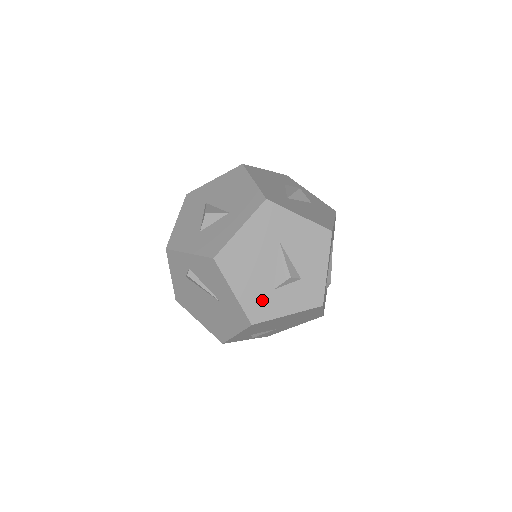
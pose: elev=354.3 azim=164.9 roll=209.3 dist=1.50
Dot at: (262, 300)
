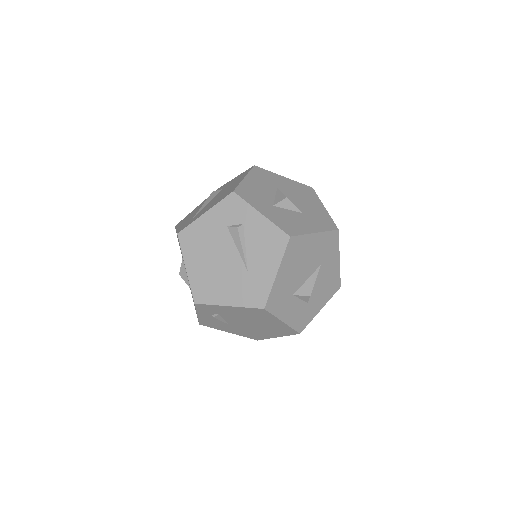
Dot at: (283, 296)
